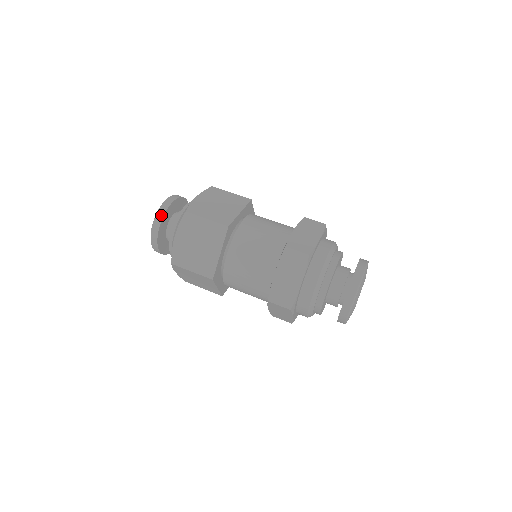
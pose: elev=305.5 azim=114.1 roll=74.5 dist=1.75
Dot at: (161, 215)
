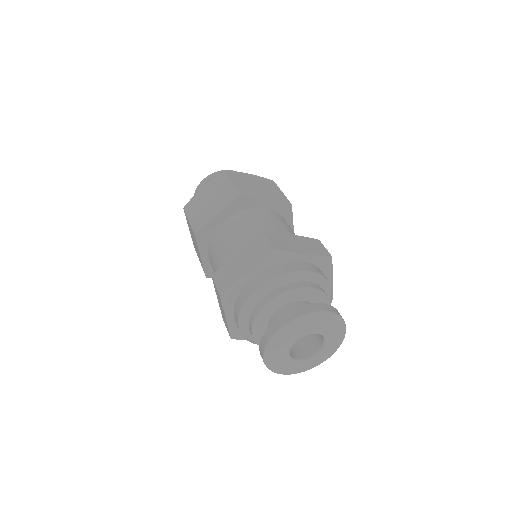
Dot at: (215, 175)
